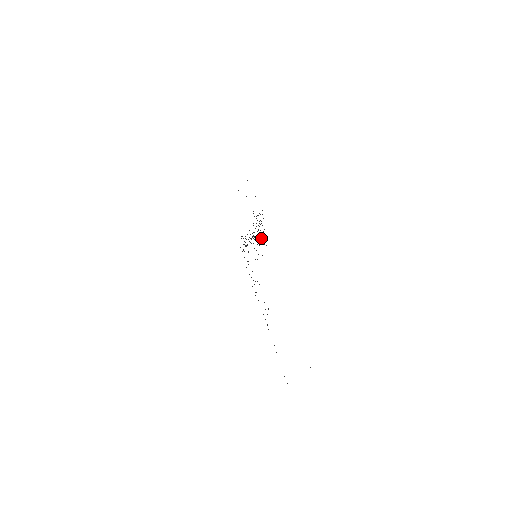
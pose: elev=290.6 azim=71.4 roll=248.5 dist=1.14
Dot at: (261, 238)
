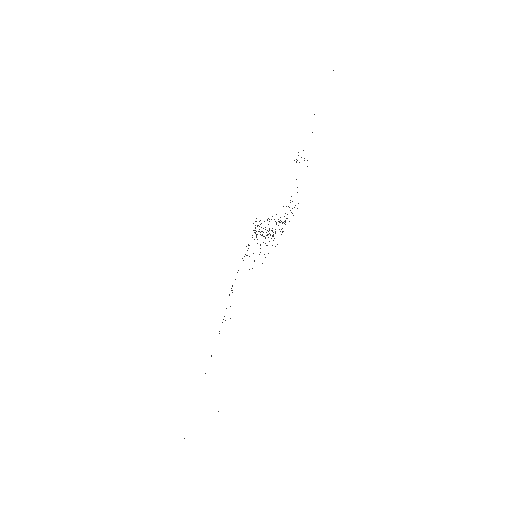
Dot at: (273, 240)
